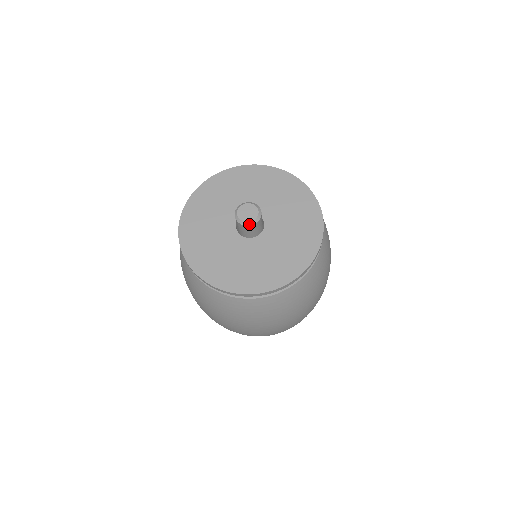
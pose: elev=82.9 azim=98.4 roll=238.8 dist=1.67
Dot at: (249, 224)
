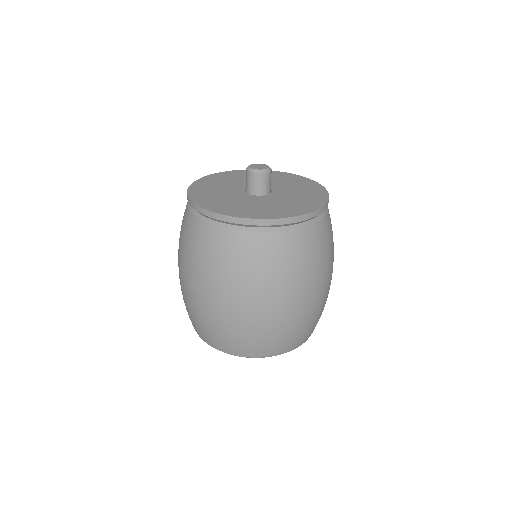
Dot at: (258, 172)
